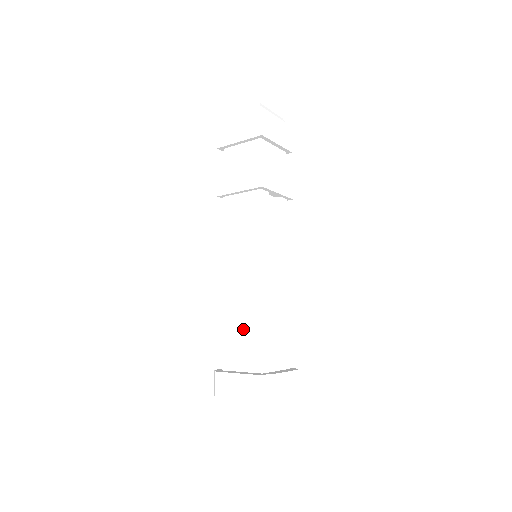
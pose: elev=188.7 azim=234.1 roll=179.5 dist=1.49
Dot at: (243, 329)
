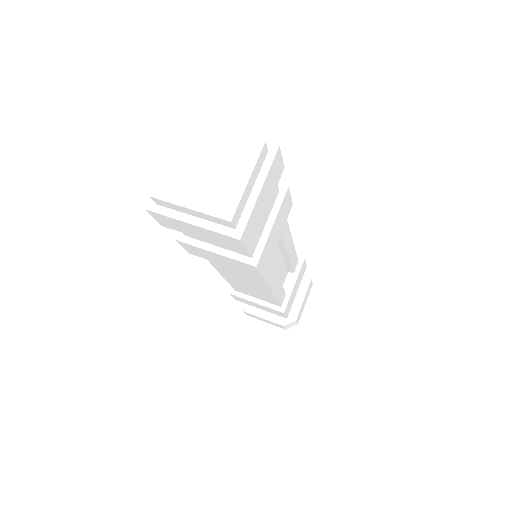
Dot at: (263, 308)
